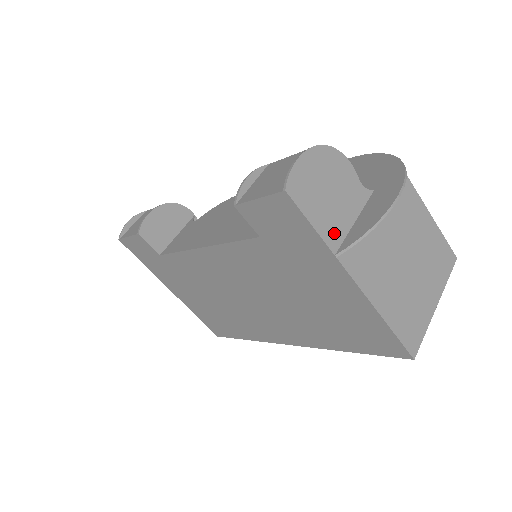
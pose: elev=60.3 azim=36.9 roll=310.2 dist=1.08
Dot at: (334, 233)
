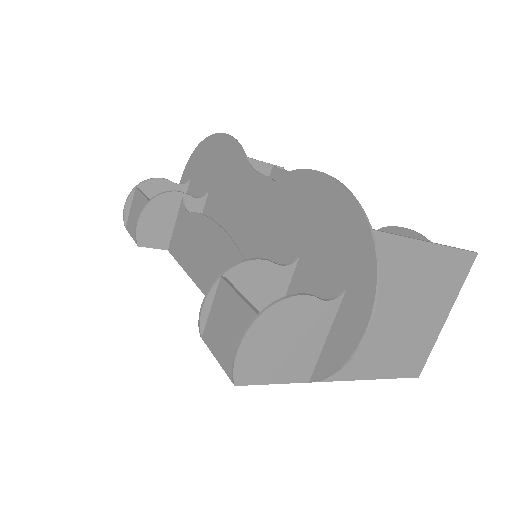
Dot at: (303, 368)
